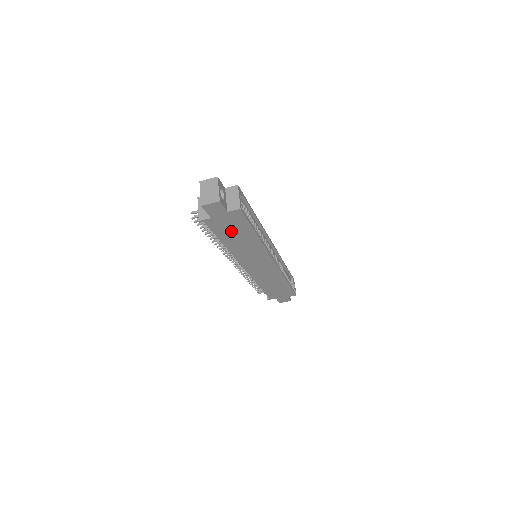
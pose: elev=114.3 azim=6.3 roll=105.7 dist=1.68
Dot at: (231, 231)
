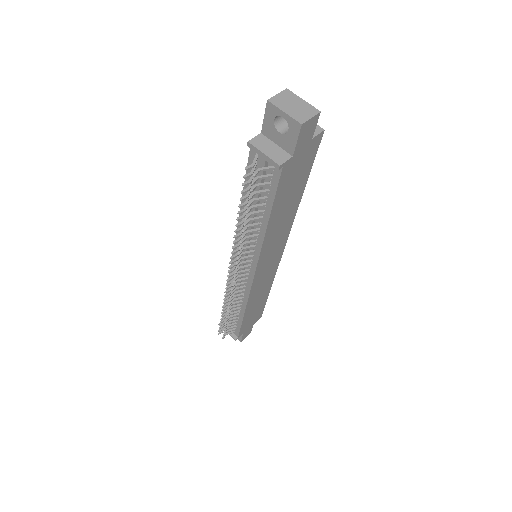
Dot at: (290, 187)
